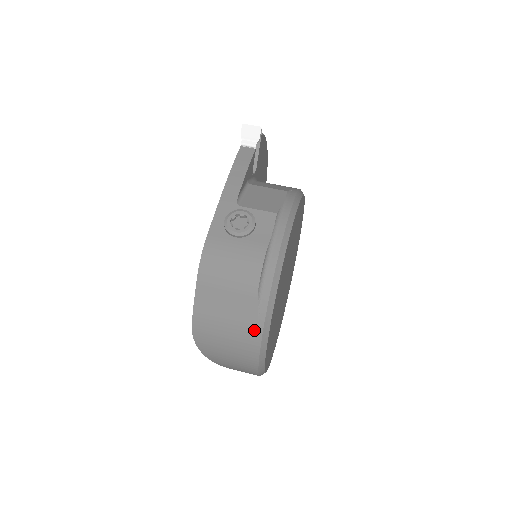
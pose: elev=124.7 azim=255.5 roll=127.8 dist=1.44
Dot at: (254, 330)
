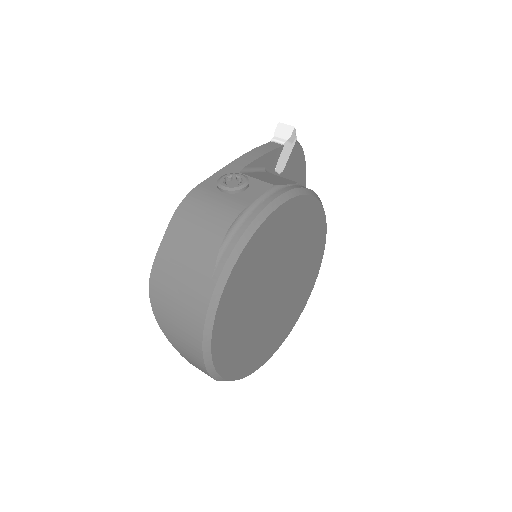
Dot at: (206, 287)
